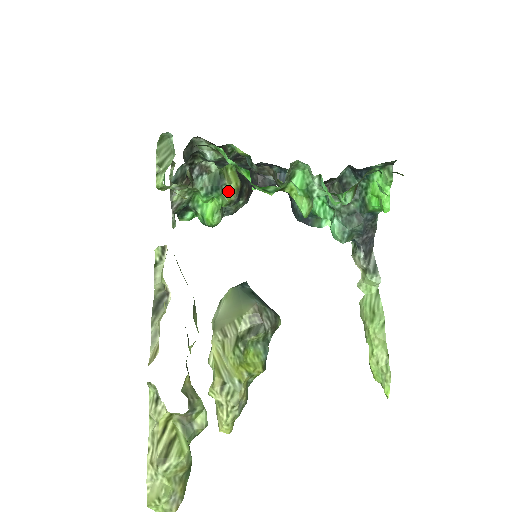
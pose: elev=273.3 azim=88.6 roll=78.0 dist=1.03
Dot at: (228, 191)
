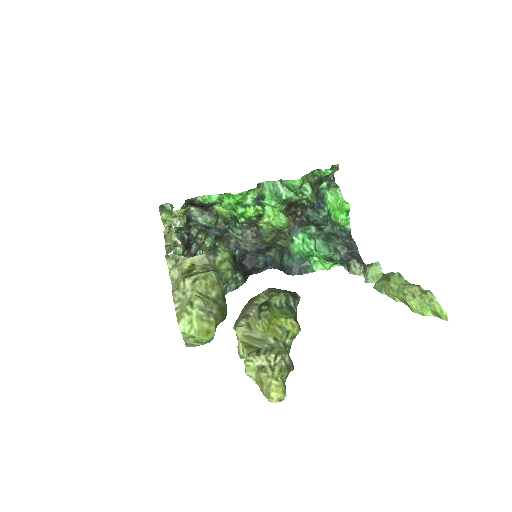
Dot at: occluded
